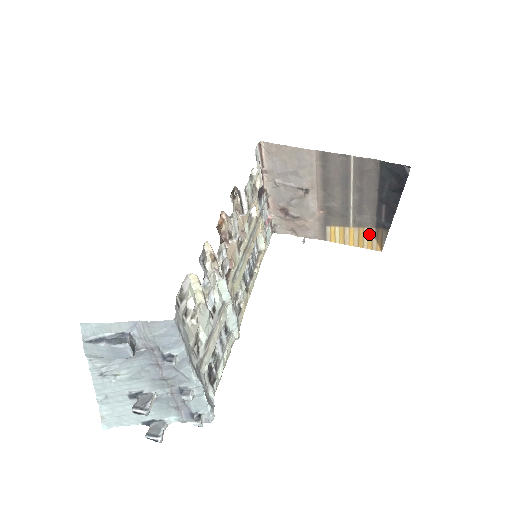
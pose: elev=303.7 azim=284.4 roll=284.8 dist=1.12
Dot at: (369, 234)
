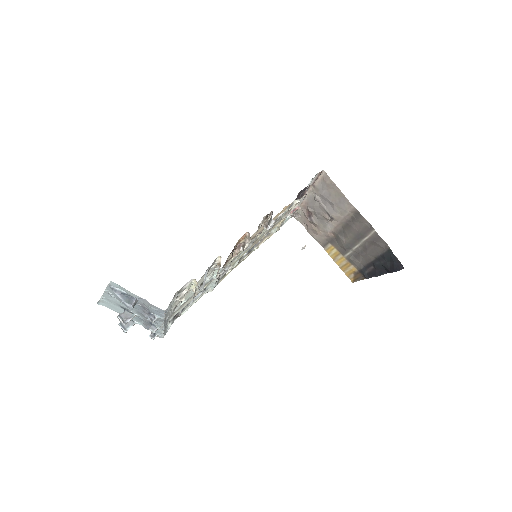
Dot at: (352, 269)
